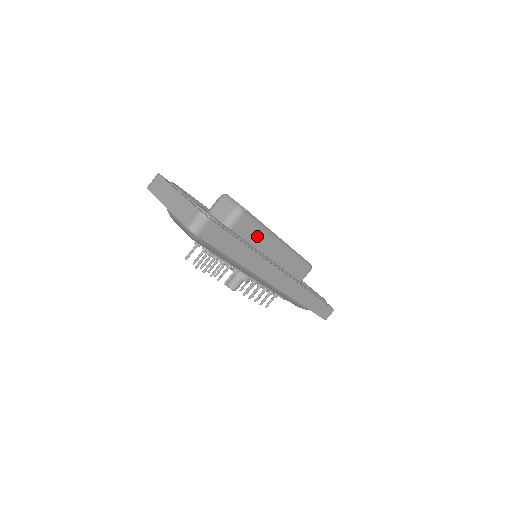
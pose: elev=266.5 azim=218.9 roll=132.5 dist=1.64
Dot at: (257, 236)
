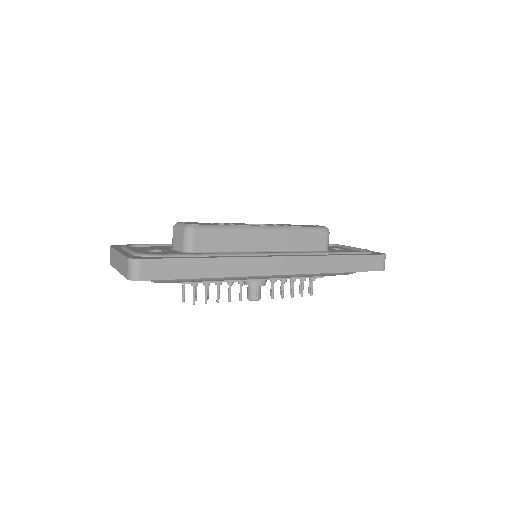
Dot at: (229, 240)
